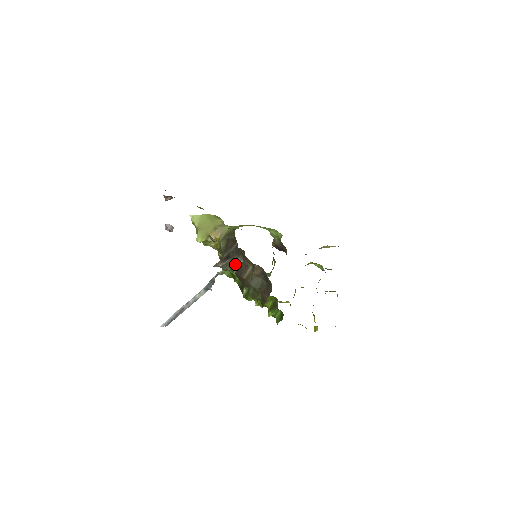
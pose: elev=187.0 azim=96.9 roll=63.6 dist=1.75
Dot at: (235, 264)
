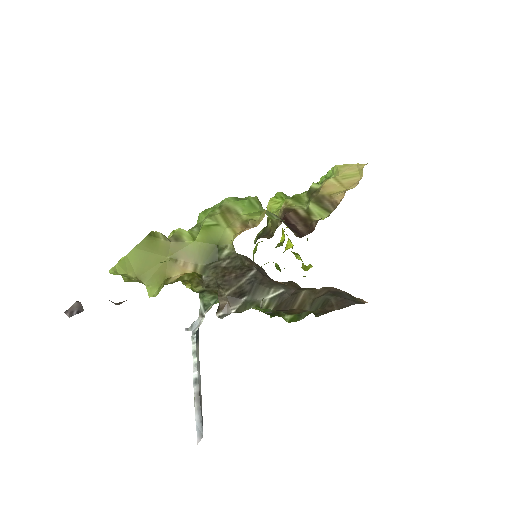
Dot at: (267, 299)
